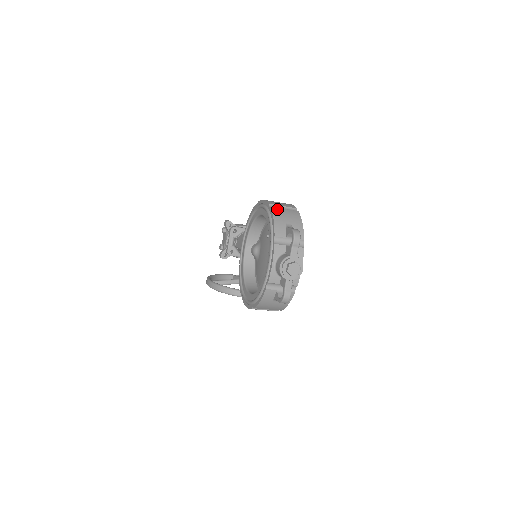
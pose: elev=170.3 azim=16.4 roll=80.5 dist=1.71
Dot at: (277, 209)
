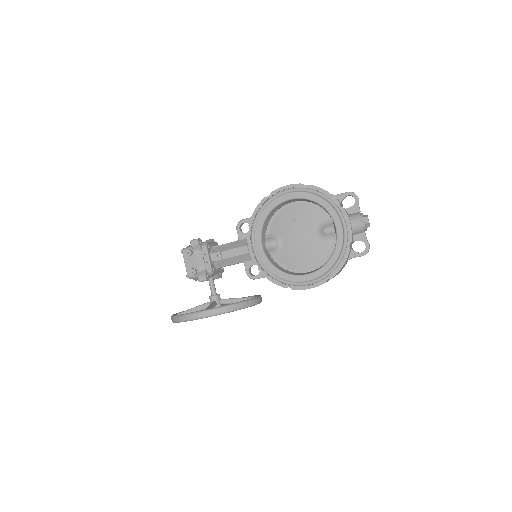
Dot at: occluded
